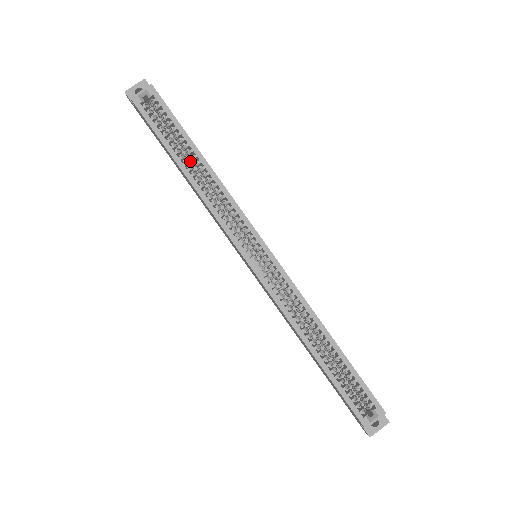
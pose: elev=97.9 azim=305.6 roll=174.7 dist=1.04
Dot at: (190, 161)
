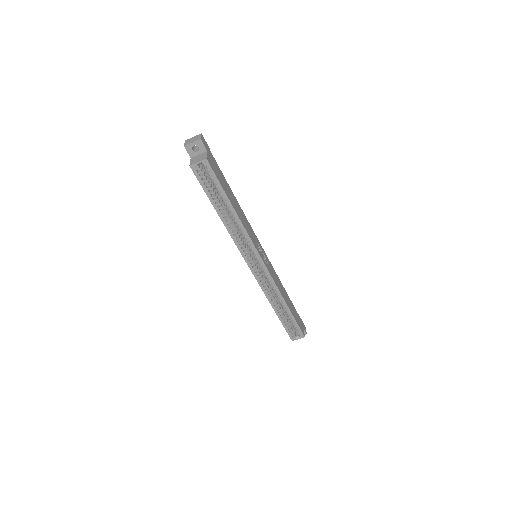
Dot at: occluded
